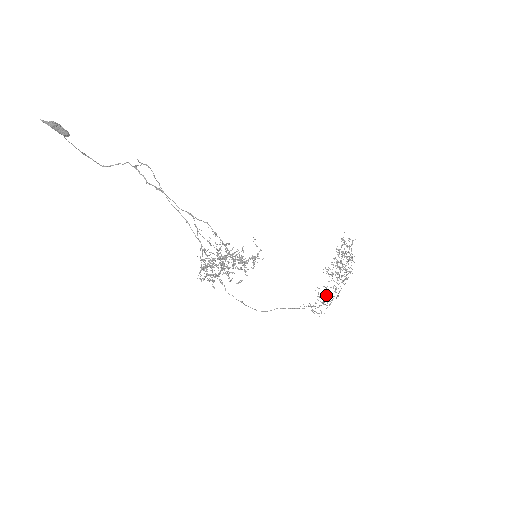
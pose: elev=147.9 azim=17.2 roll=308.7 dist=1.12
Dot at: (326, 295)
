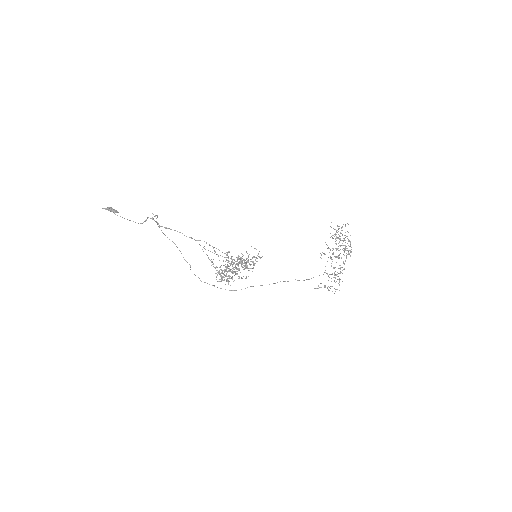
Dot at: occluded
